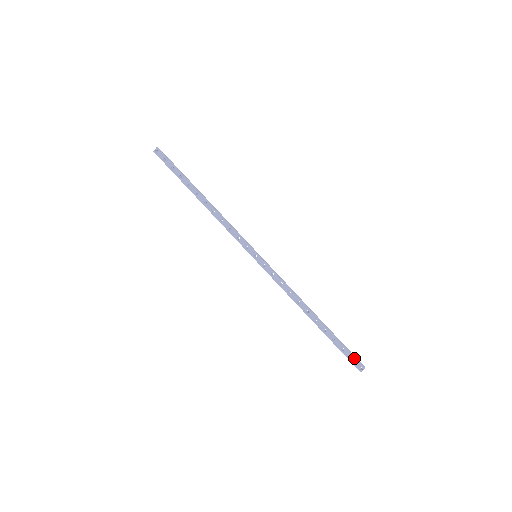
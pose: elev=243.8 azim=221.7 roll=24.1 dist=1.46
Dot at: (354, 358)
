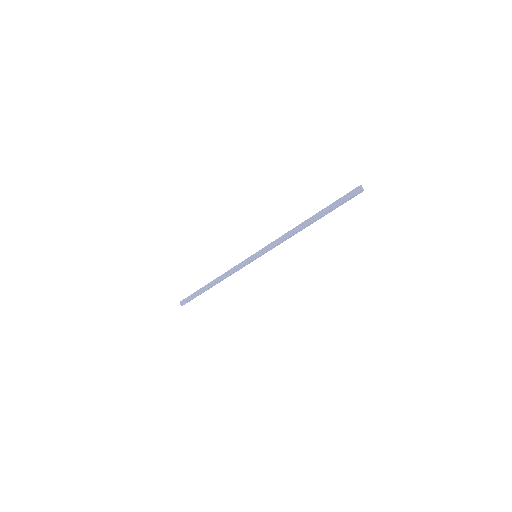
Dot at: (348, 194)
